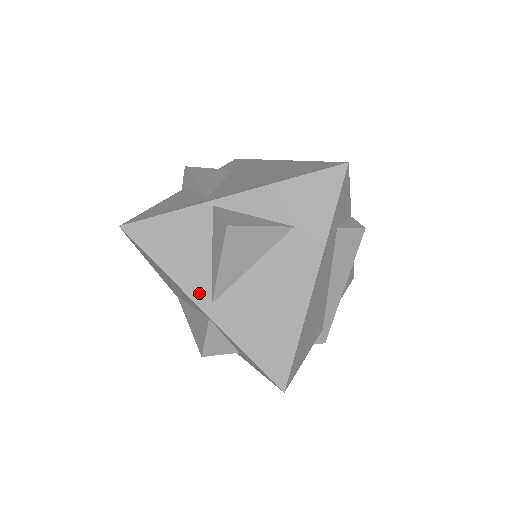
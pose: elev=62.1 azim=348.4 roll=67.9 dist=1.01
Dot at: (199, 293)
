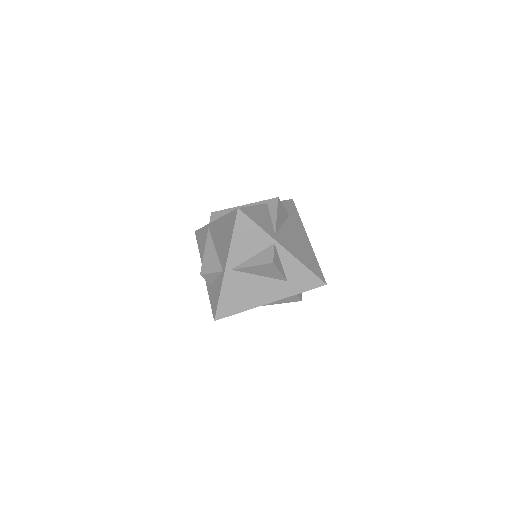
Dot at: (232, 262)
